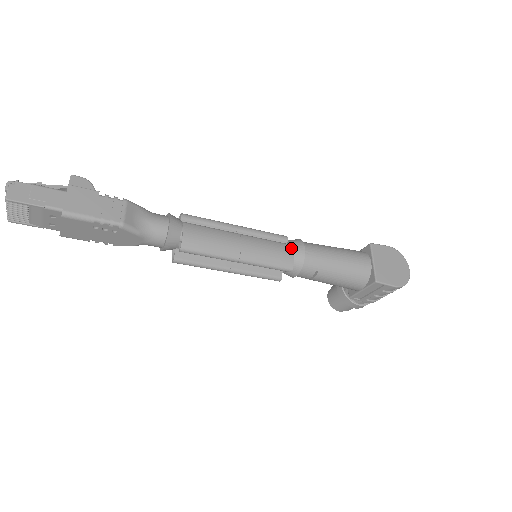
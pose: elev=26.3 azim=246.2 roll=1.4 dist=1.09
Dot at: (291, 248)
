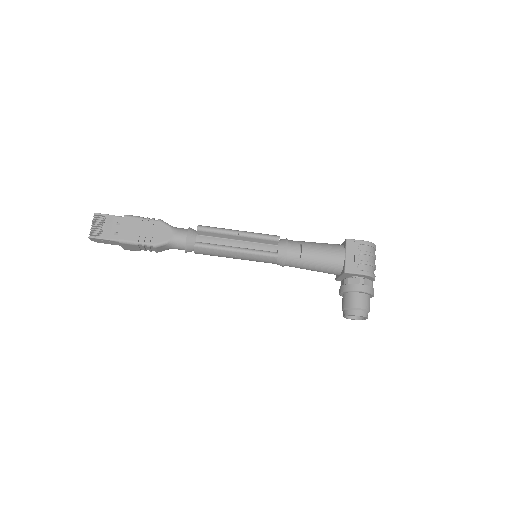
Dot at: occluded
